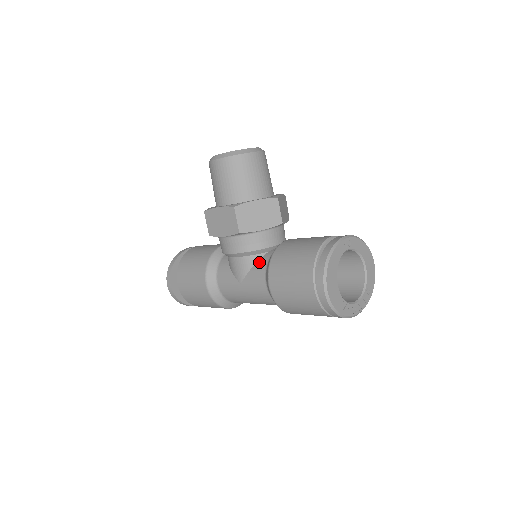
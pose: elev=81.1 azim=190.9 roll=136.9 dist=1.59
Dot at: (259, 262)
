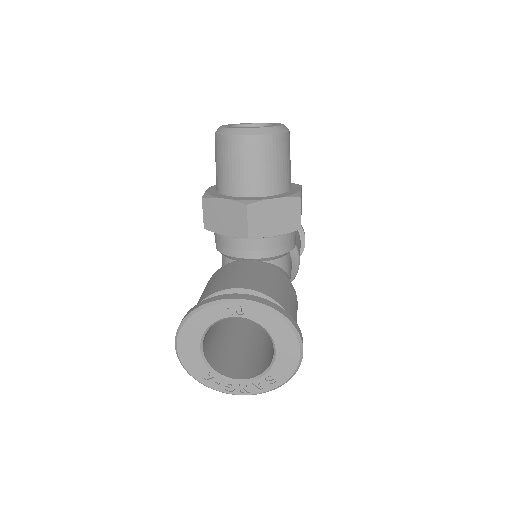
Dot at: occluded
